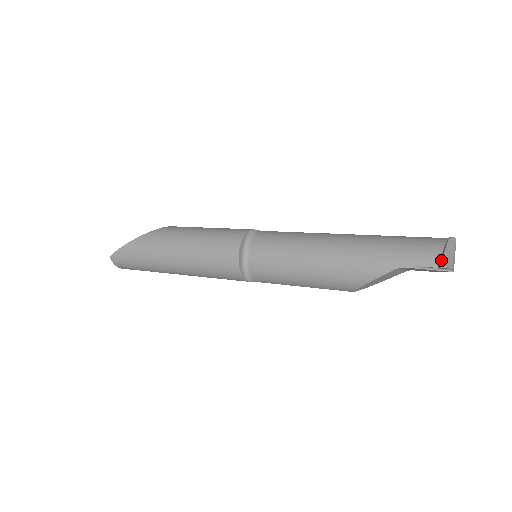
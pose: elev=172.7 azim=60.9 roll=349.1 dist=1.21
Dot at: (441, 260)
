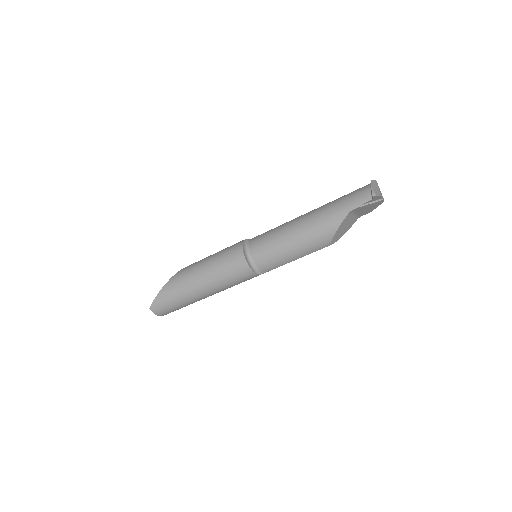
Dot at: (371, 193)
